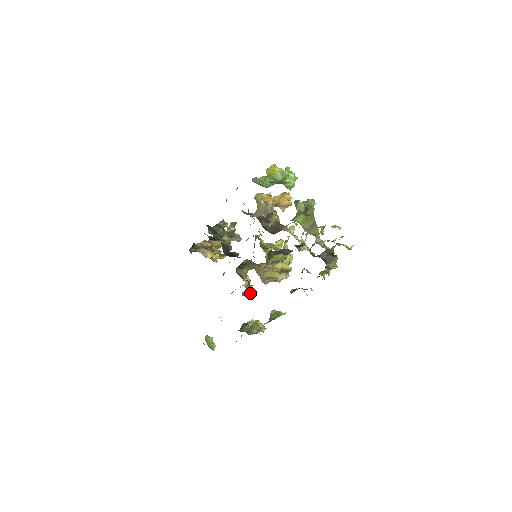
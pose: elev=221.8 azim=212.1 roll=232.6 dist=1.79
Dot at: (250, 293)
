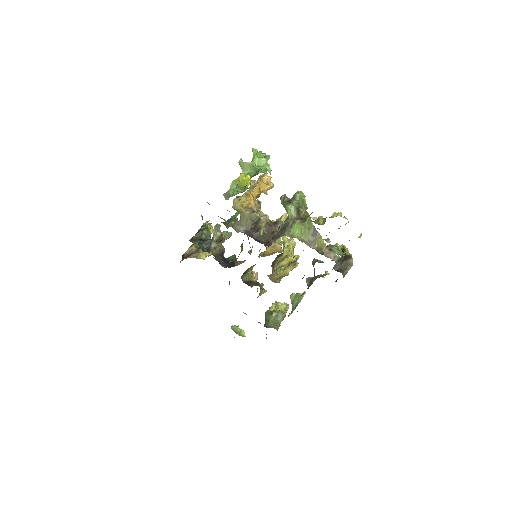
Dot at: (264, 292)
